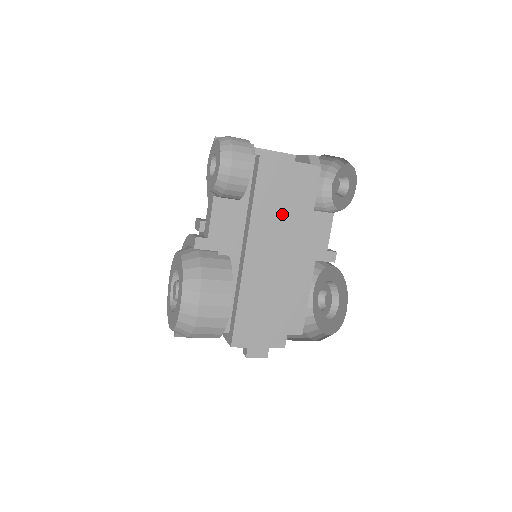
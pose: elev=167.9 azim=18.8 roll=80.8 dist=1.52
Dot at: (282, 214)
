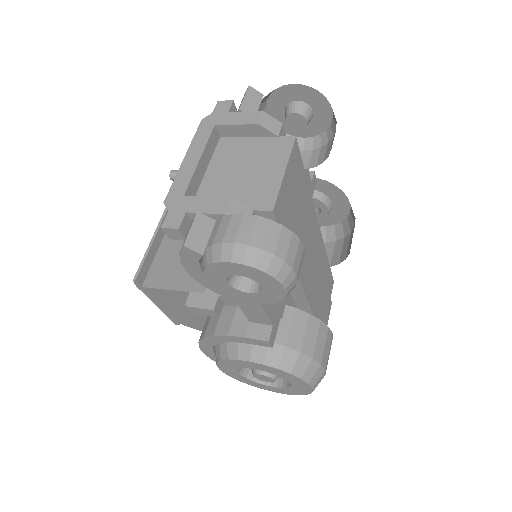
Dot at: (301, 220)
